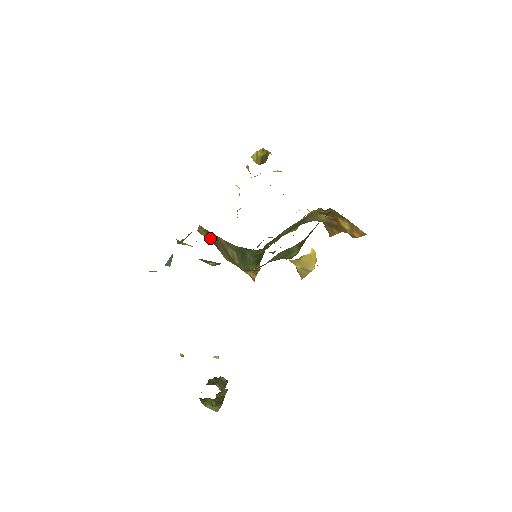
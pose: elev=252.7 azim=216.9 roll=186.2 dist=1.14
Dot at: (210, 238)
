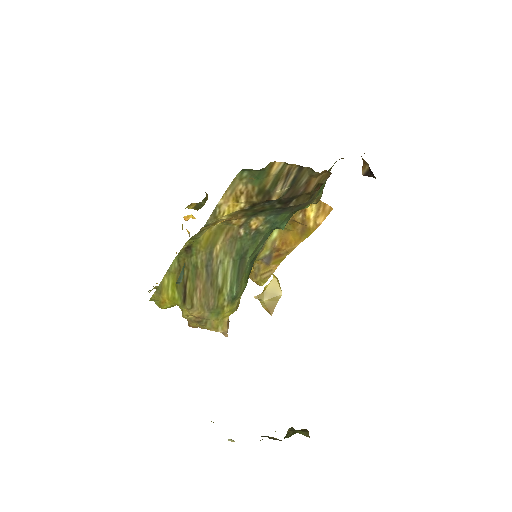
Dot at: (179, 286)
